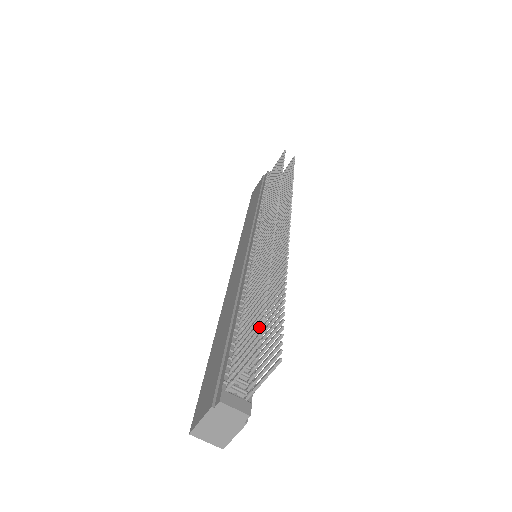
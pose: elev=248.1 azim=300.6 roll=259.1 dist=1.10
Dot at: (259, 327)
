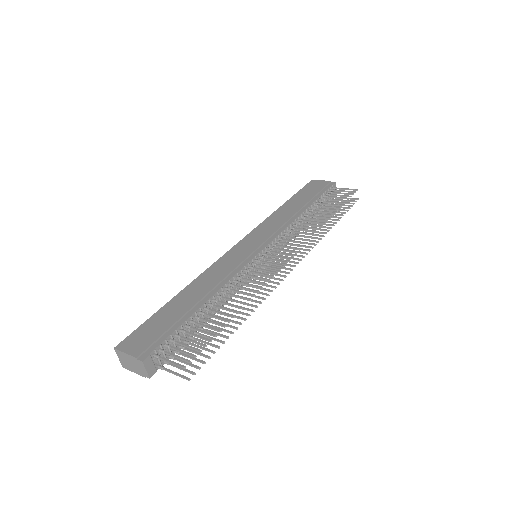
Dot at: (198, 350)
